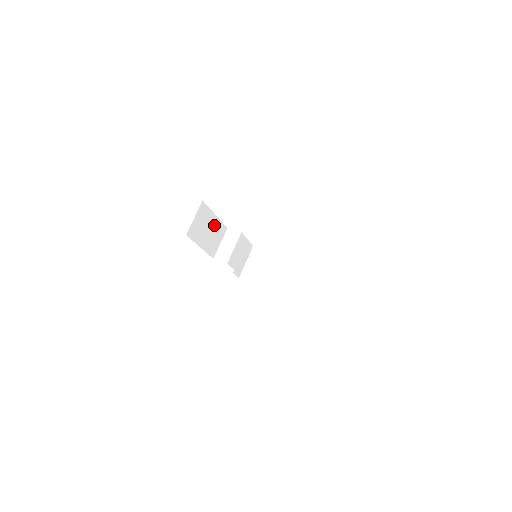
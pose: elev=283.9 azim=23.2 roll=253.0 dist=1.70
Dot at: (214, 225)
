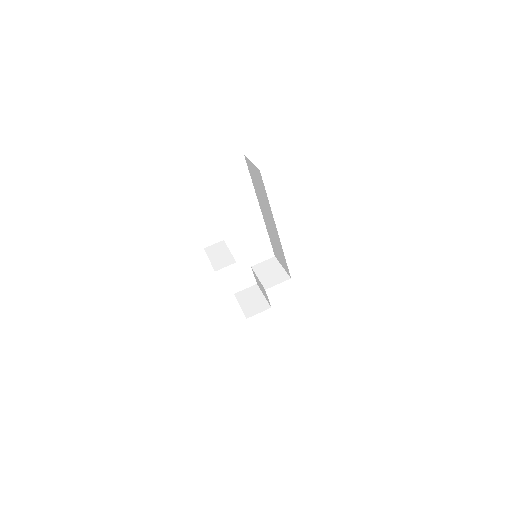
Dot at: occluded
